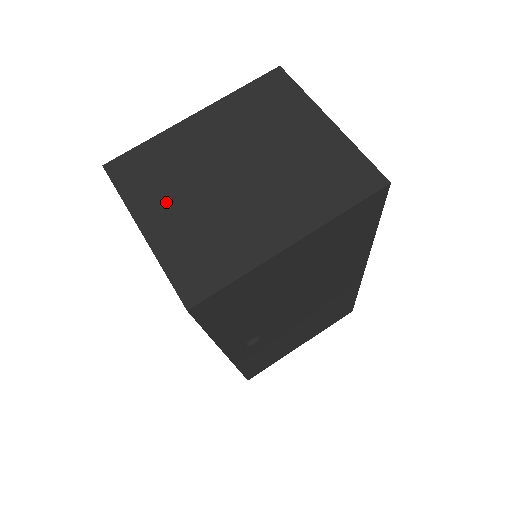
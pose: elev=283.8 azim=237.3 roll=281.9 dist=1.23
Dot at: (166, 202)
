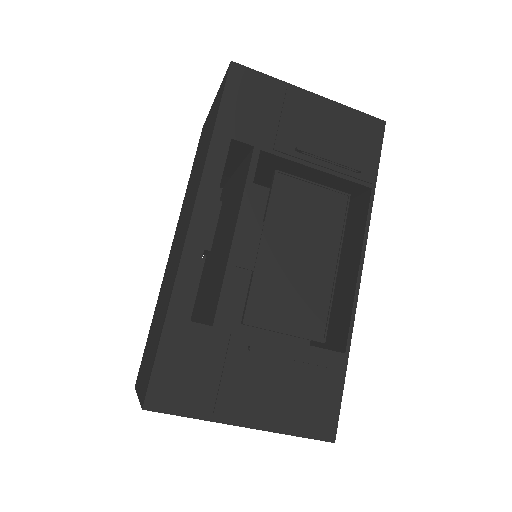
Dot at: occluded
